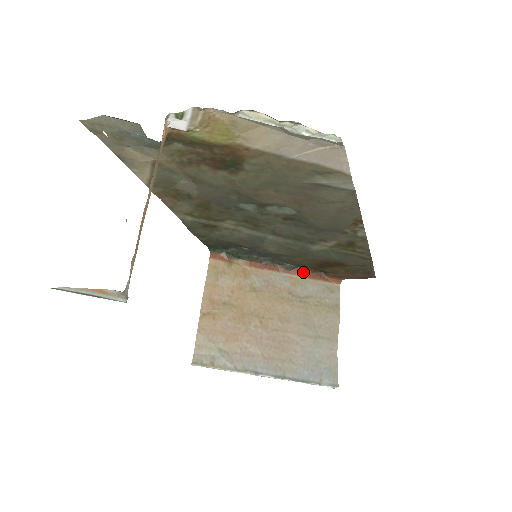
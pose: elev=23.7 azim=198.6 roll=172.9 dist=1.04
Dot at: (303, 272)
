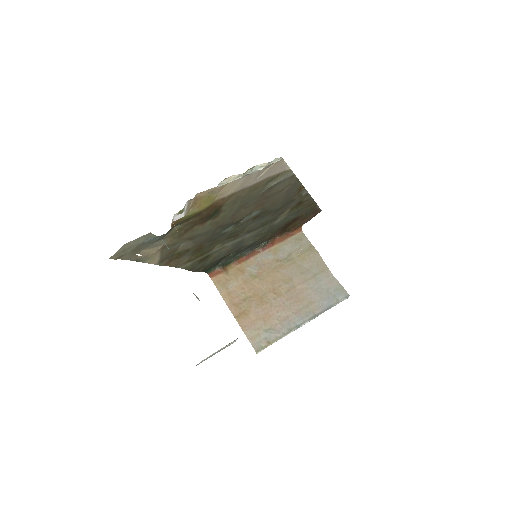
Dot at: (274, 241)
